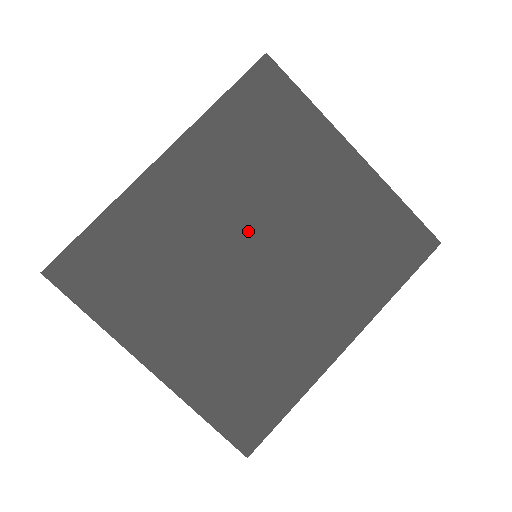
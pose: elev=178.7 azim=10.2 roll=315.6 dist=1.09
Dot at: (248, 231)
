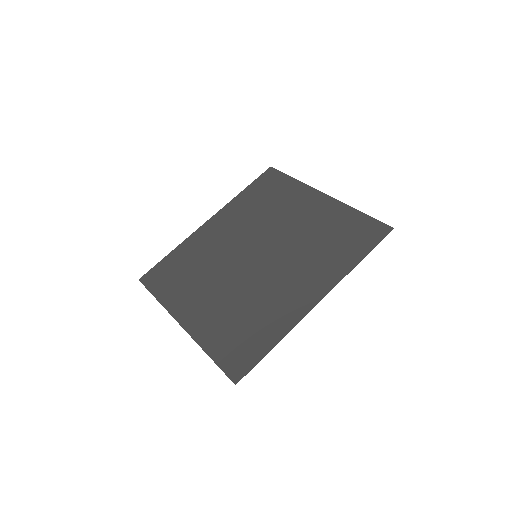
Dot at: (252, 244)
